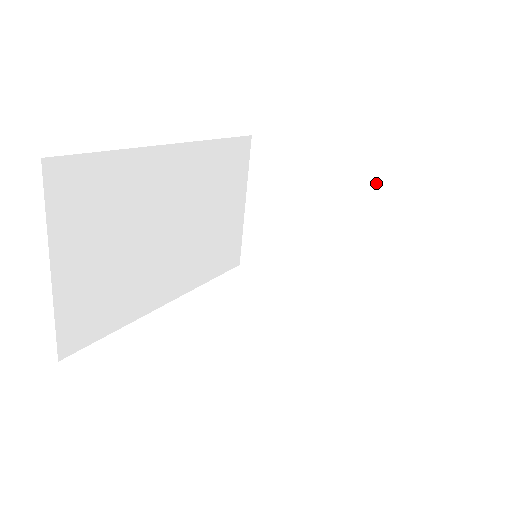
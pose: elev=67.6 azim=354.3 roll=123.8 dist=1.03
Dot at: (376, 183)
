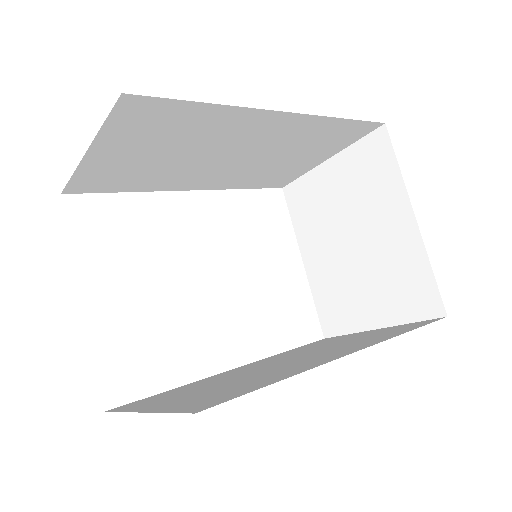
Dot at: (411, 279)
